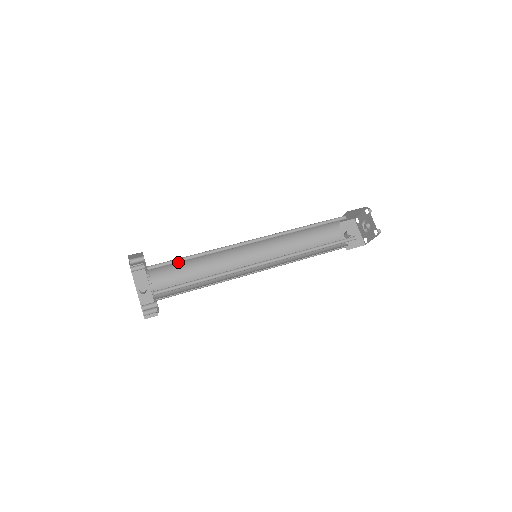
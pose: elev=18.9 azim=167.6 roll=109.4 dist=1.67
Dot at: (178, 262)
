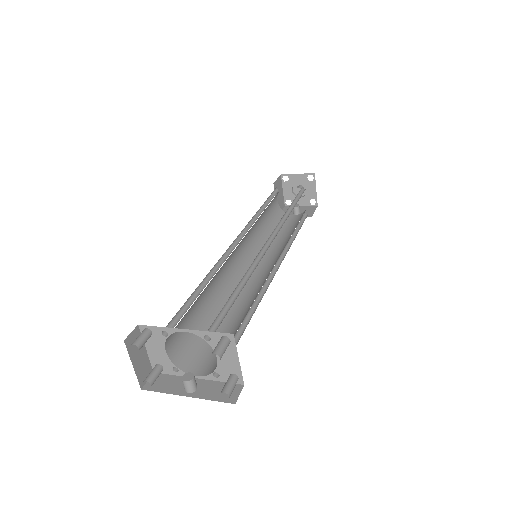
Dot at: (191, 304)
